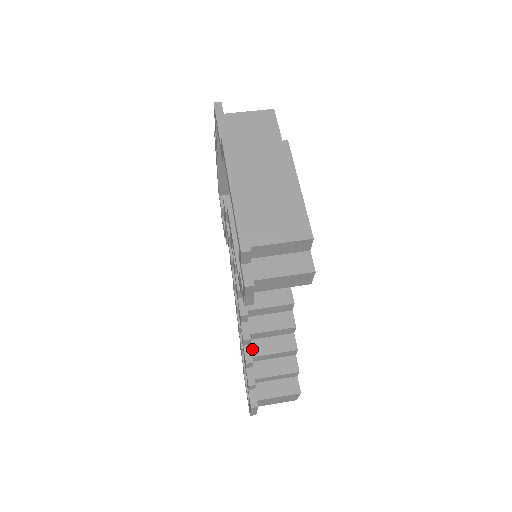
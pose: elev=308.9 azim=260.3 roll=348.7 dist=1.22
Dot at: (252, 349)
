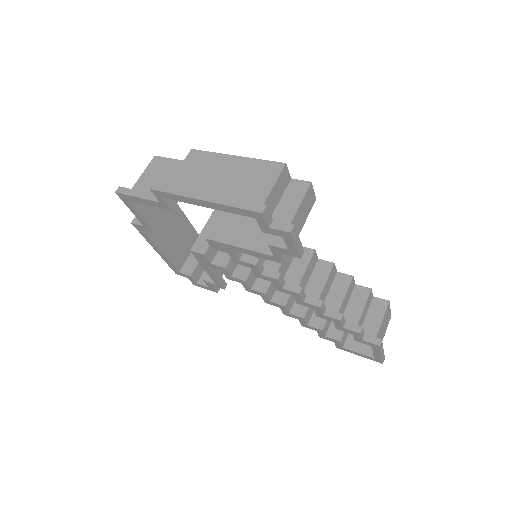
Dot at: occluded
